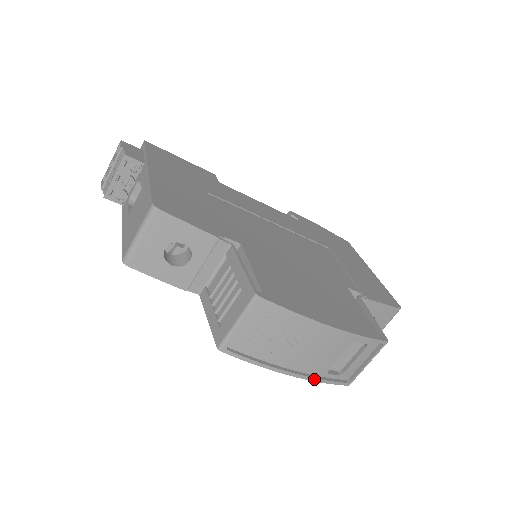
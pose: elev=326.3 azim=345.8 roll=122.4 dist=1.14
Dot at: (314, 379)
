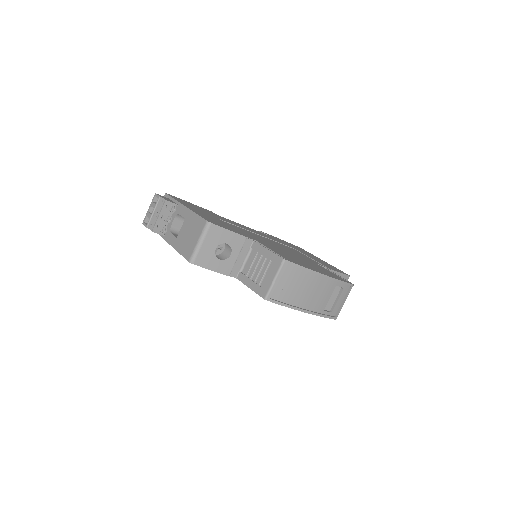
Dot at: (318, 314)
